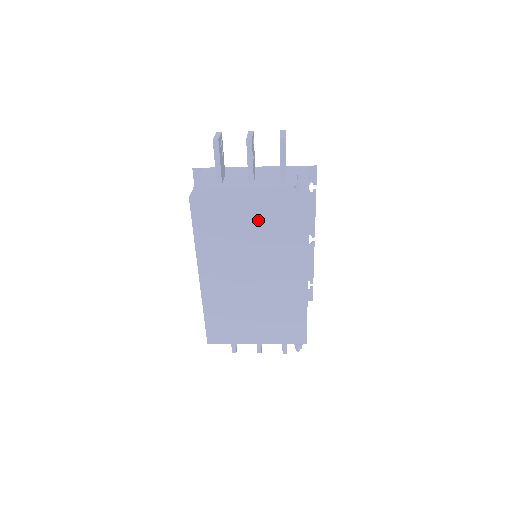
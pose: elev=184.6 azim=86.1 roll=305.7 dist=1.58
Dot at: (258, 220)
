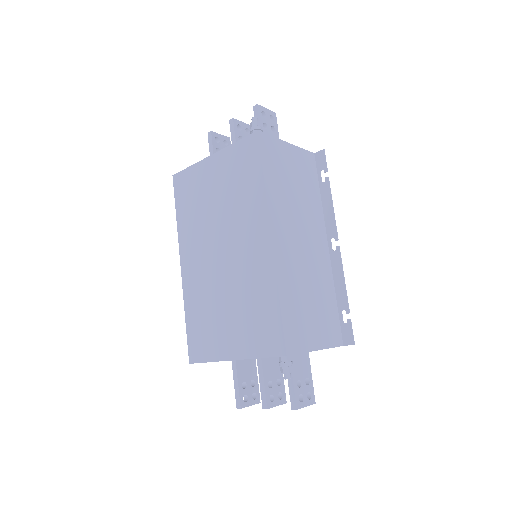
Dot at: (220, 178)
